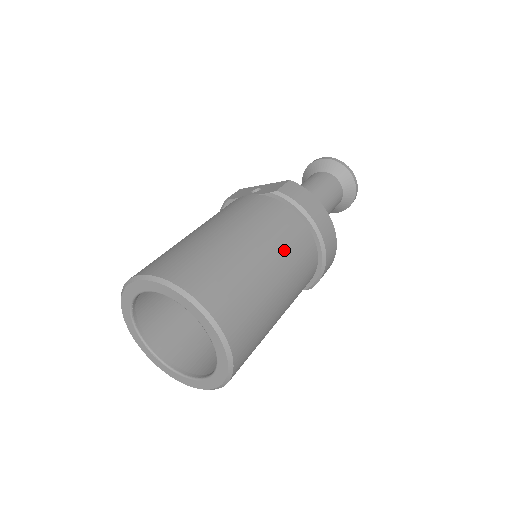
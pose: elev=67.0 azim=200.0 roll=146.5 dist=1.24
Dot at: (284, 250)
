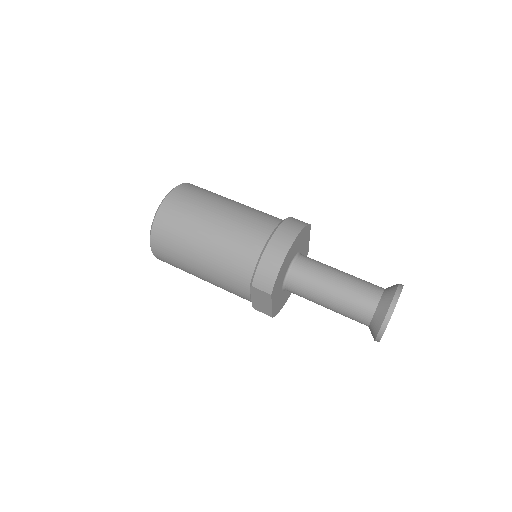
Dot at: (243, 216)
